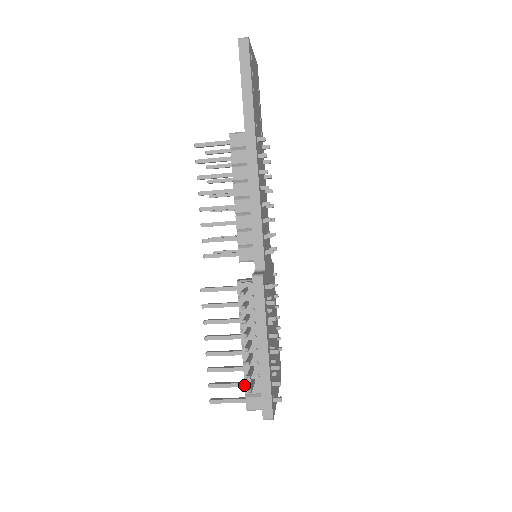
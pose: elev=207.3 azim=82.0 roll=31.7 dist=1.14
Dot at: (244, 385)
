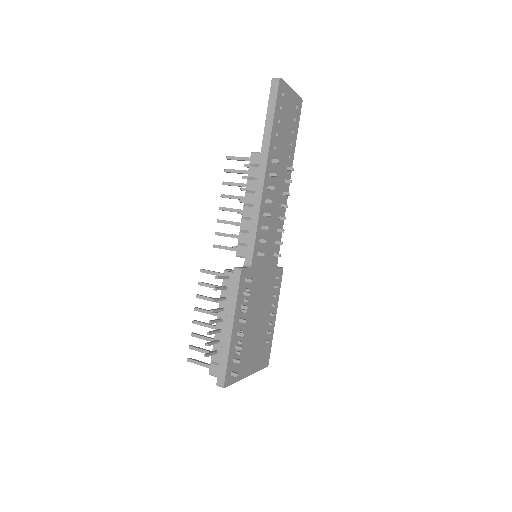
Dot at: occluded
